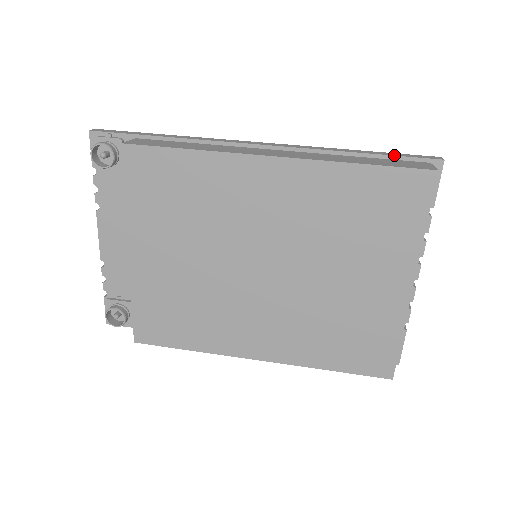
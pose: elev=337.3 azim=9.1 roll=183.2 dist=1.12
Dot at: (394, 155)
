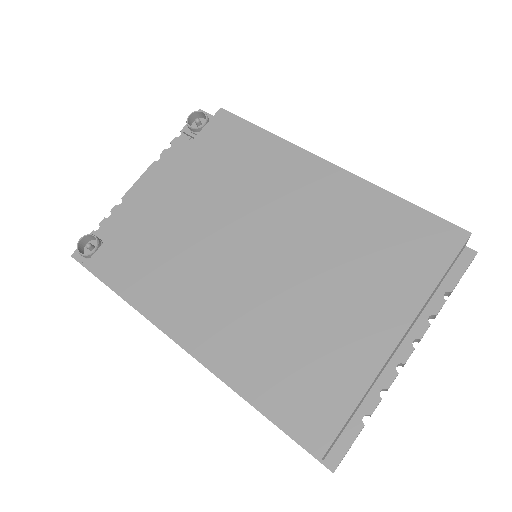
Dot at: occluded
